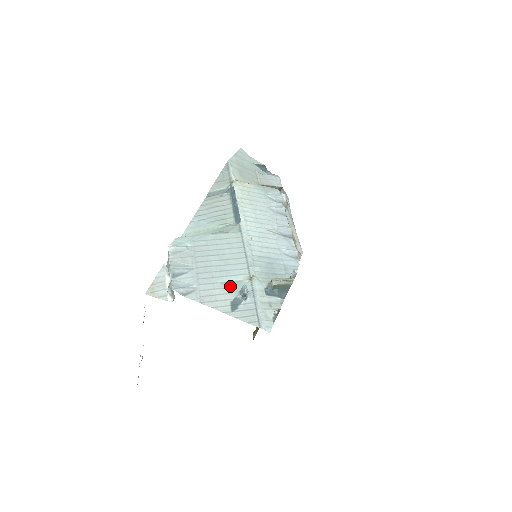
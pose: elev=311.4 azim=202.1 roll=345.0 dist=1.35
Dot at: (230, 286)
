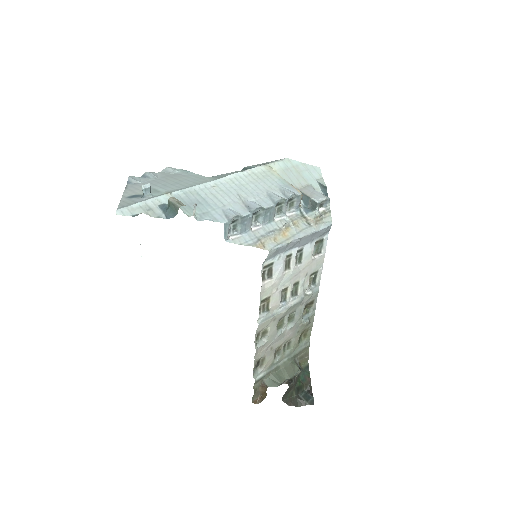
Dot at: (152, 191)
